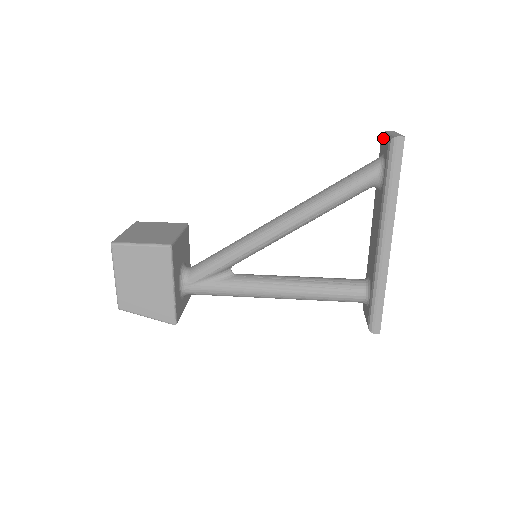
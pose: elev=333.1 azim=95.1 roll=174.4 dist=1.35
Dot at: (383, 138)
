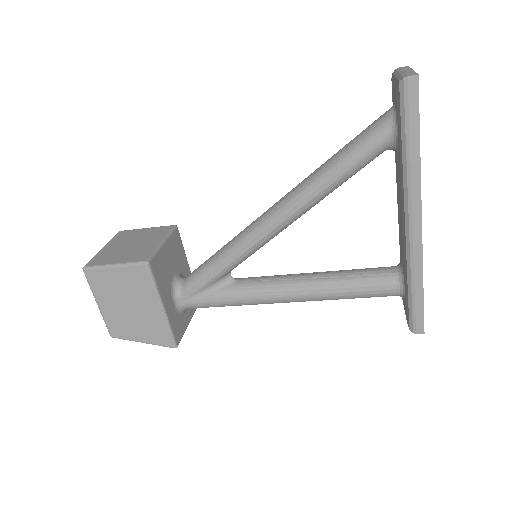
Dot at: (392, 80)
